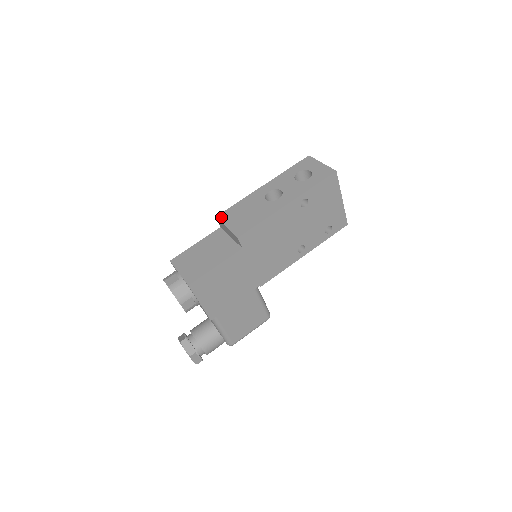
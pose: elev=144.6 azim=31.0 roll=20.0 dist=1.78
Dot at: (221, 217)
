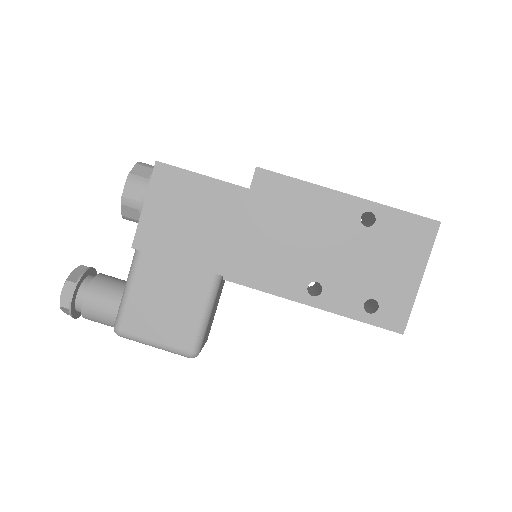
Dot at: occluded
